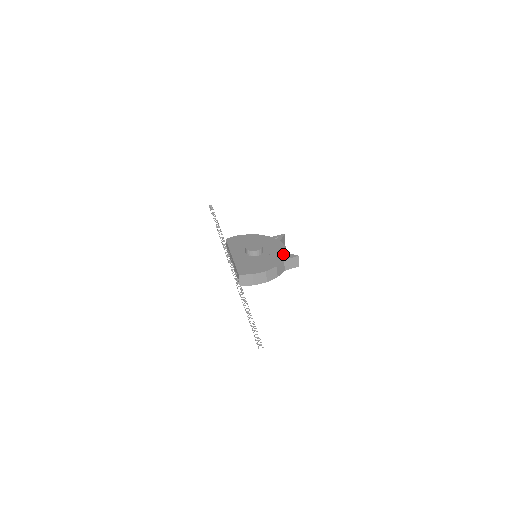
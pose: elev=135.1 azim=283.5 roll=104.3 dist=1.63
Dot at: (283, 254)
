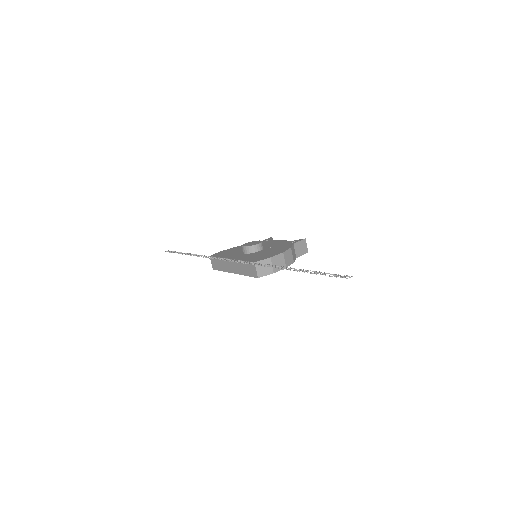
Dot at: (287, 242)
